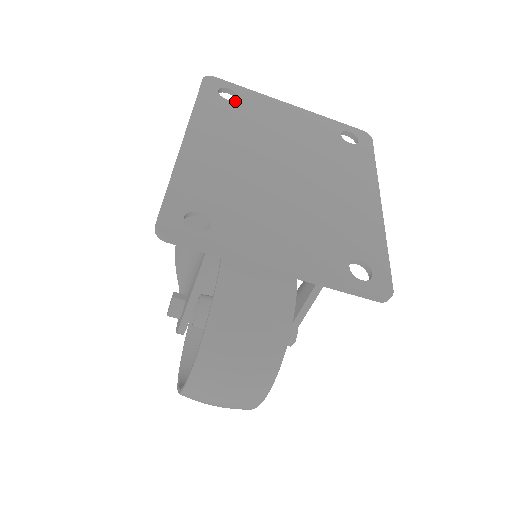
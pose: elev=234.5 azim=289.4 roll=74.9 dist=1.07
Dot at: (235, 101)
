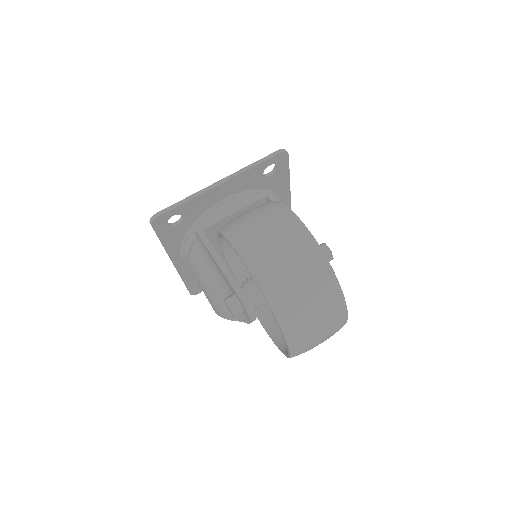
Dot at: occluded
